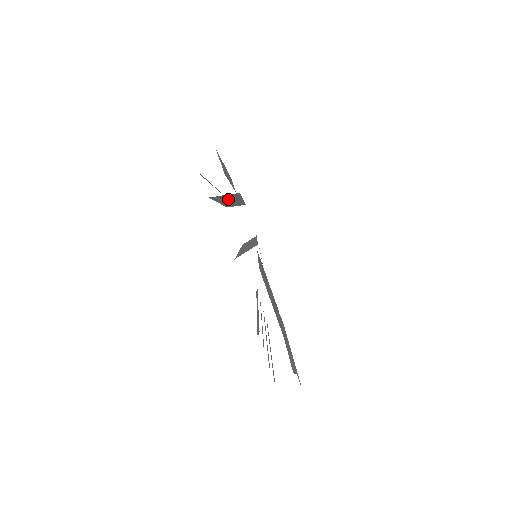
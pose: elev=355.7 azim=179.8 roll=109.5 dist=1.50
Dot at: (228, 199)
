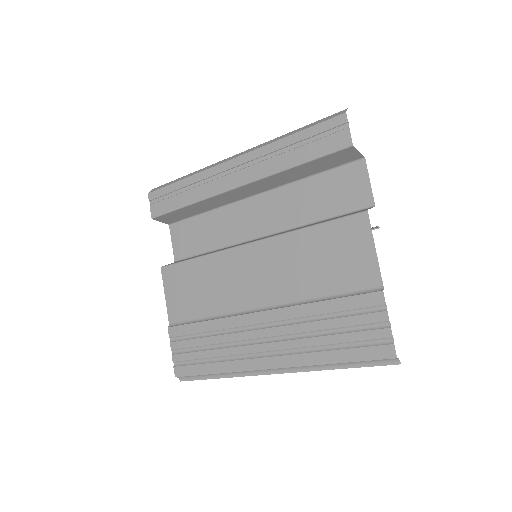
Dot at: (292, 174)
